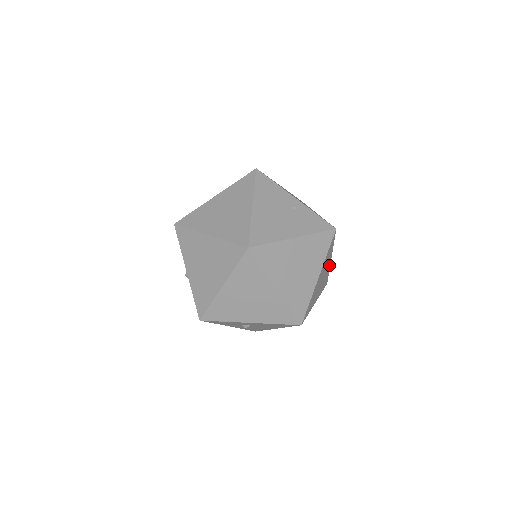
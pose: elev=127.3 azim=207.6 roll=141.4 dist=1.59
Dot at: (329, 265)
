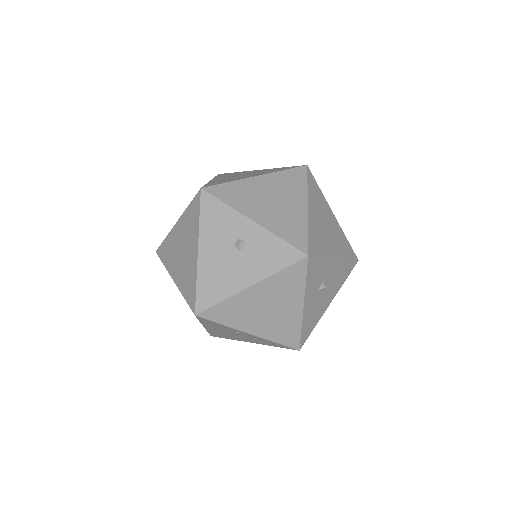
Dot at: occluded
